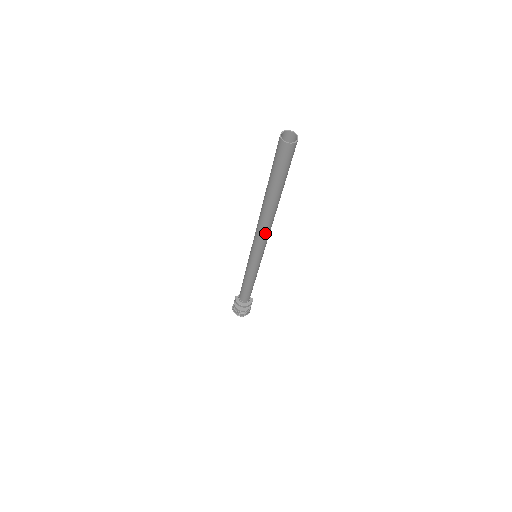
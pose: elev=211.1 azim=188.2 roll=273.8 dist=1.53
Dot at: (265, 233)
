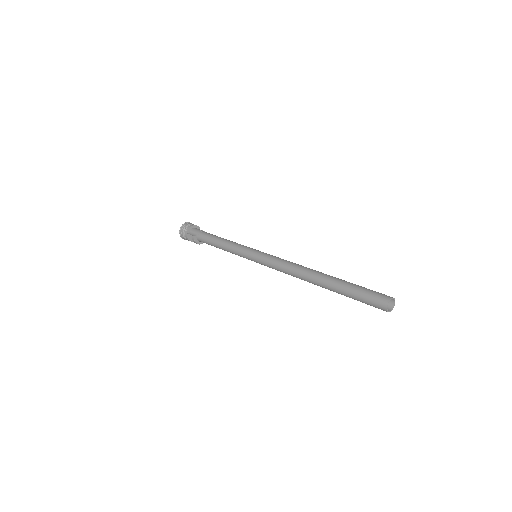
Dot at: occluded
